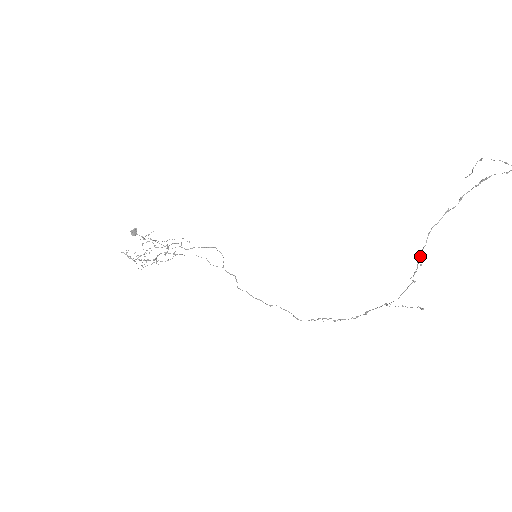
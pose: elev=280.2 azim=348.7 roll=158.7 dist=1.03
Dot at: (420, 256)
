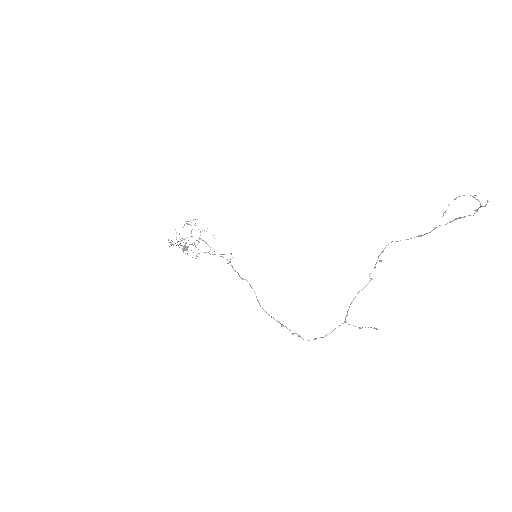
Dot at: (382, 252)
